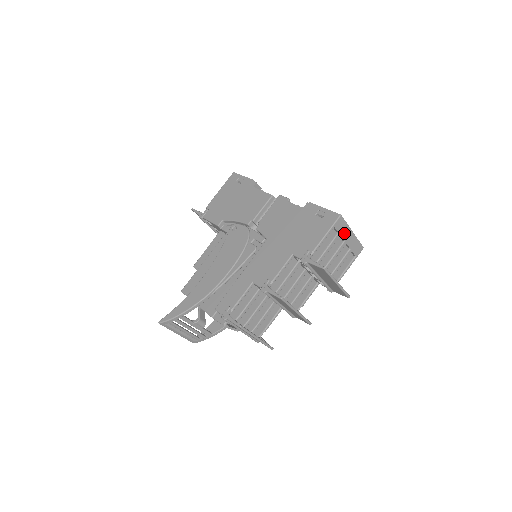
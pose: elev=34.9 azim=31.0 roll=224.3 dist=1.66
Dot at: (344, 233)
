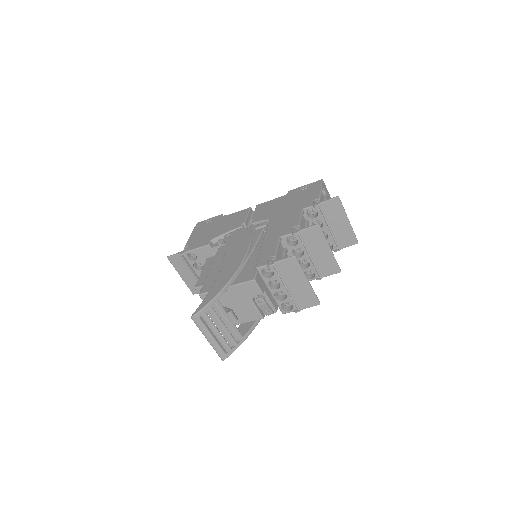
Dot at: occluded
